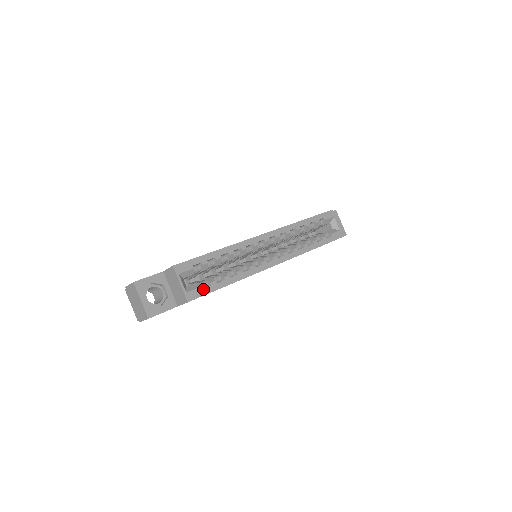
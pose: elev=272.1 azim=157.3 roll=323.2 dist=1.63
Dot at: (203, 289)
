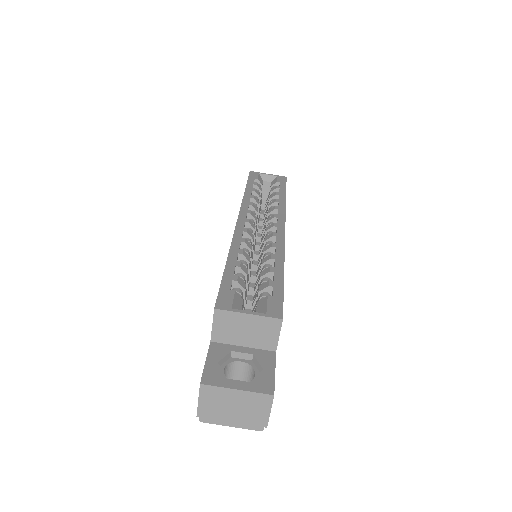
Dot at: (273, 296)
